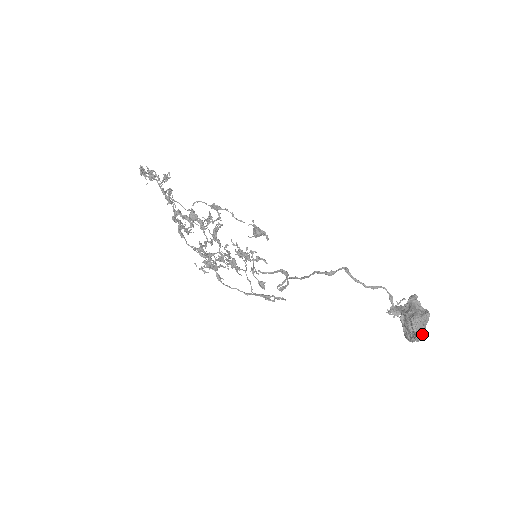
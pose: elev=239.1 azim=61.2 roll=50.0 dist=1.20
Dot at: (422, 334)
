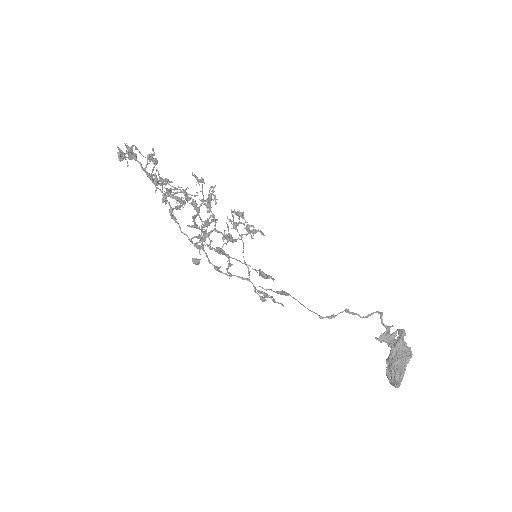
Dot at: (401, 379)
